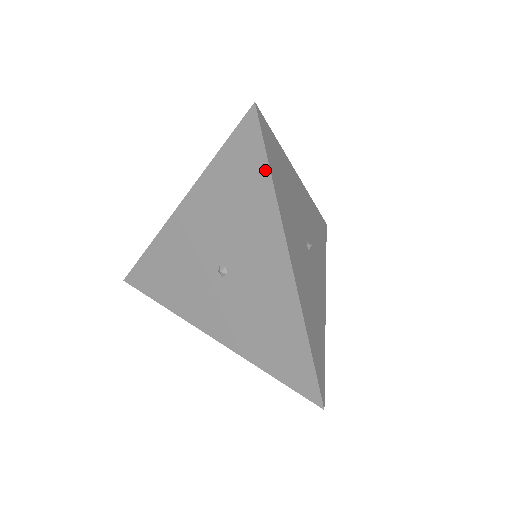
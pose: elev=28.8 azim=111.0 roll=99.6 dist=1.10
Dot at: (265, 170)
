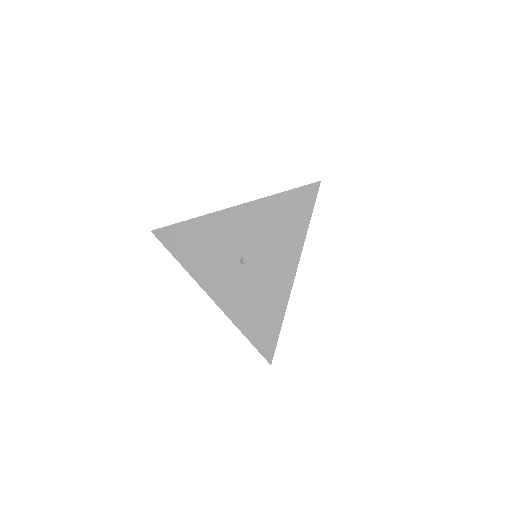
Dot at: (307, 219)
